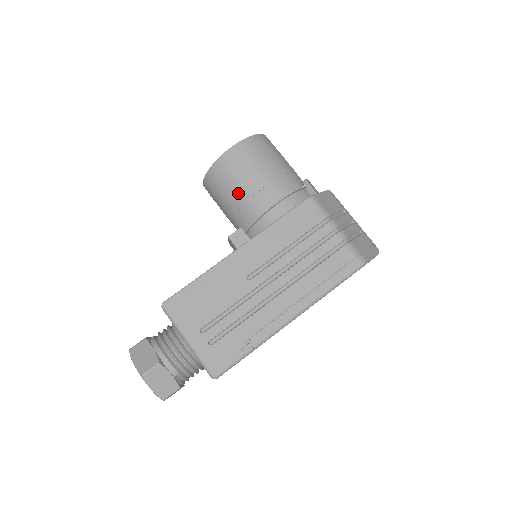
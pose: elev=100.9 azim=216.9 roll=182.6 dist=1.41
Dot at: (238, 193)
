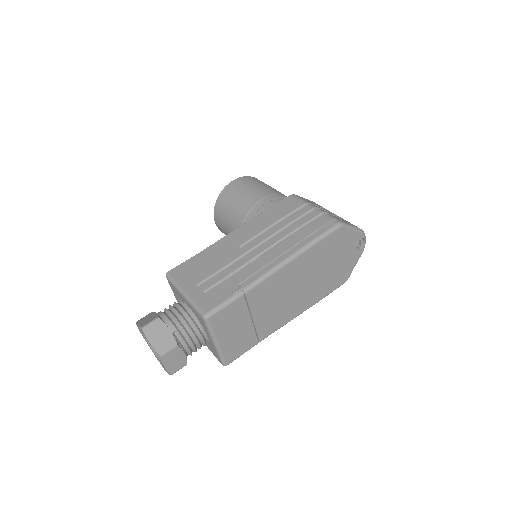
Dot at: (236, 207)
